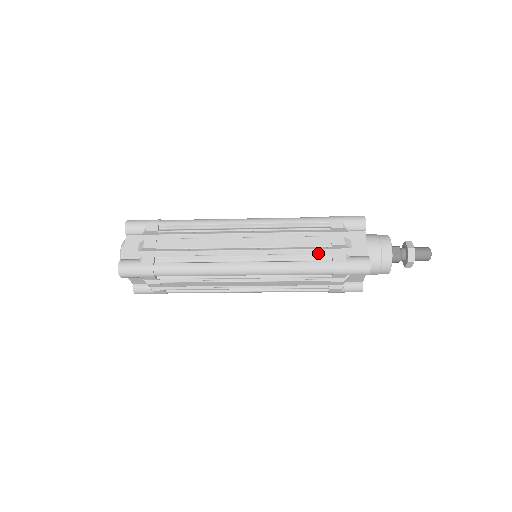
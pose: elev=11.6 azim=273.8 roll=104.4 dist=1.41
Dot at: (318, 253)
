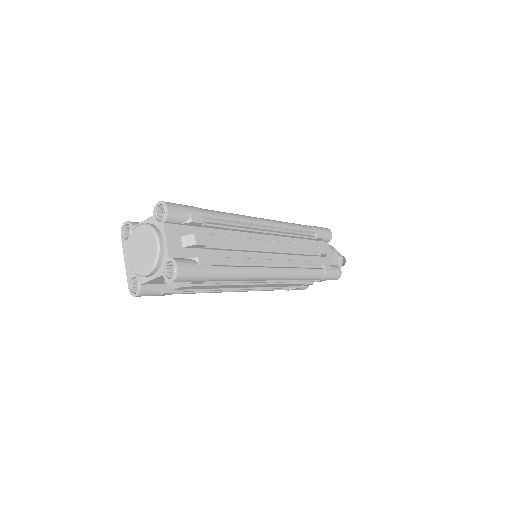
Dot at: (311, 260)
